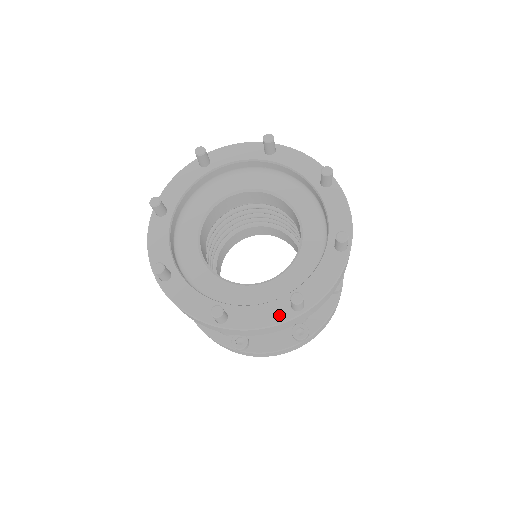
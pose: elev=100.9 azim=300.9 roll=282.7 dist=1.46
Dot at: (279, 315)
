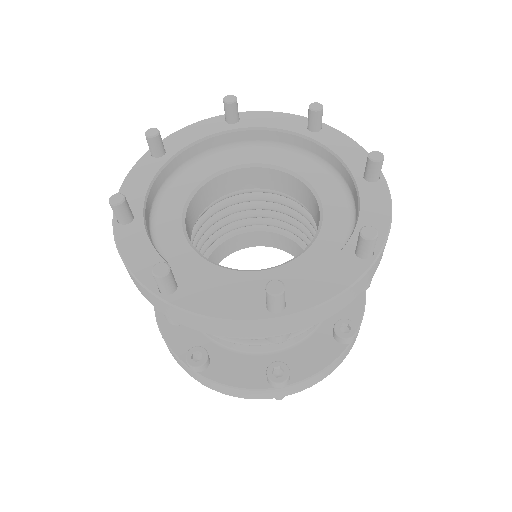
Dot at: (245, 309)
